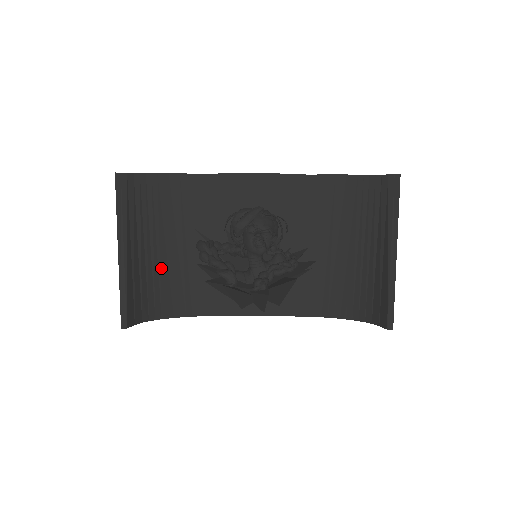
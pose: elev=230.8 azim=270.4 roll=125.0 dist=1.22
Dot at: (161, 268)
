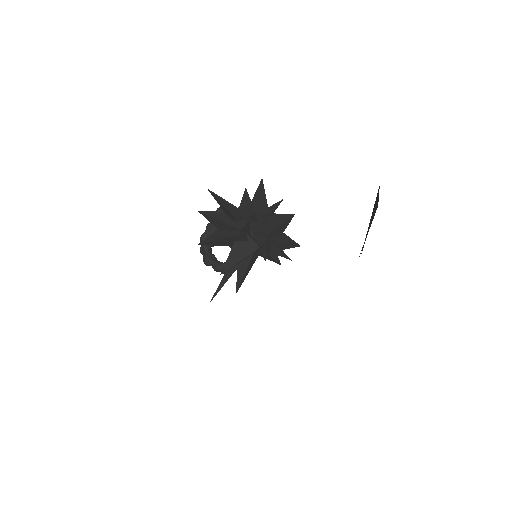
Dot at: occluded
